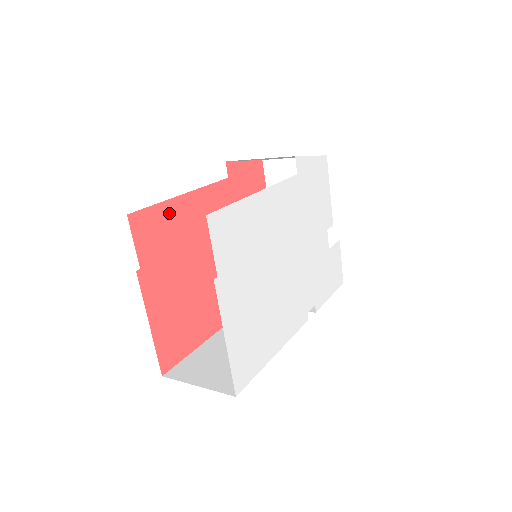
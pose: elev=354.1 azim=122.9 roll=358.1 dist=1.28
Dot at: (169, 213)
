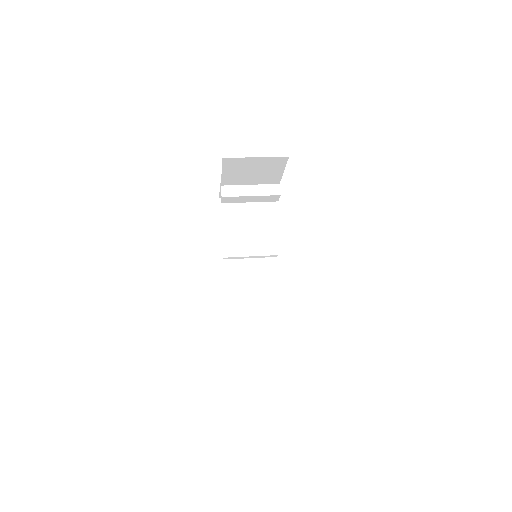
Dot at: occluded
